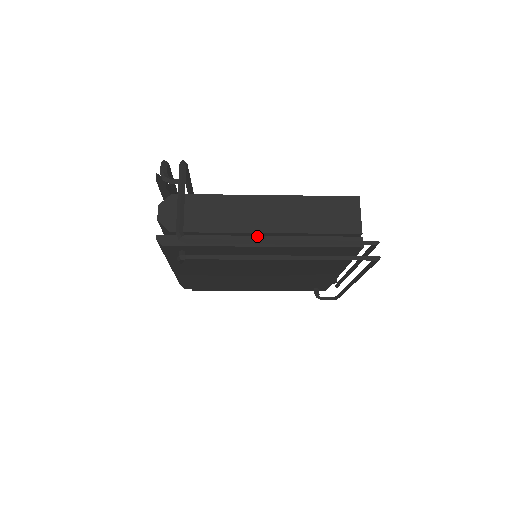
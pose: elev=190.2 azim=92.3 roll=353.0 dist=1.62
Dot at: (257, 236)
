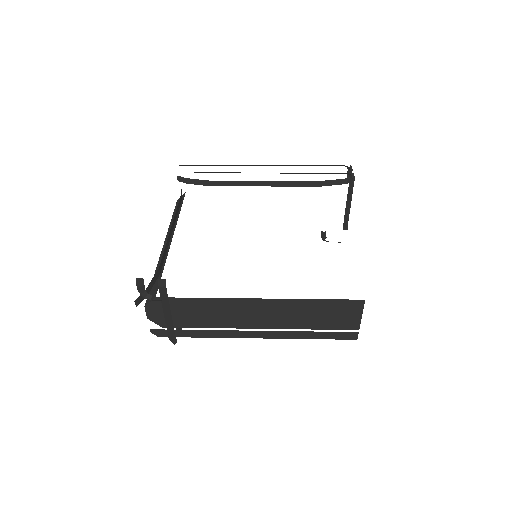
Dot at: (250, 331)
